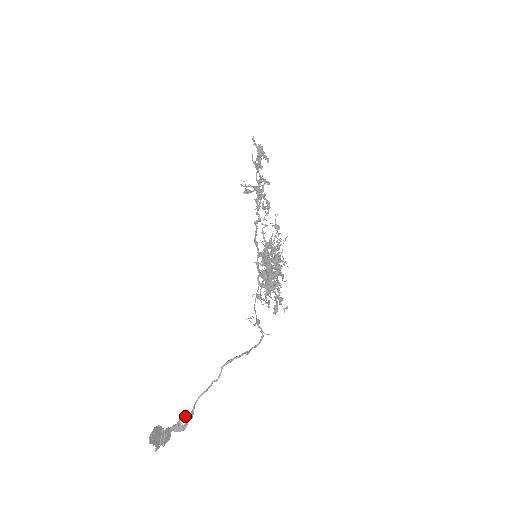
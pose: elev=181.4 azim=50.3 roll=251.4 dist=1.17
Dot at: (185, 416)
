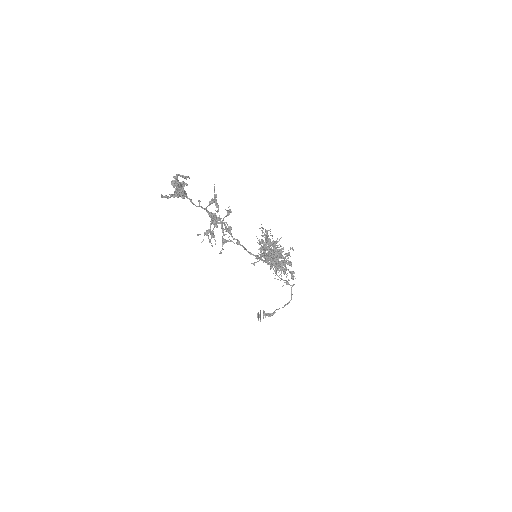
Dot at: occluded
